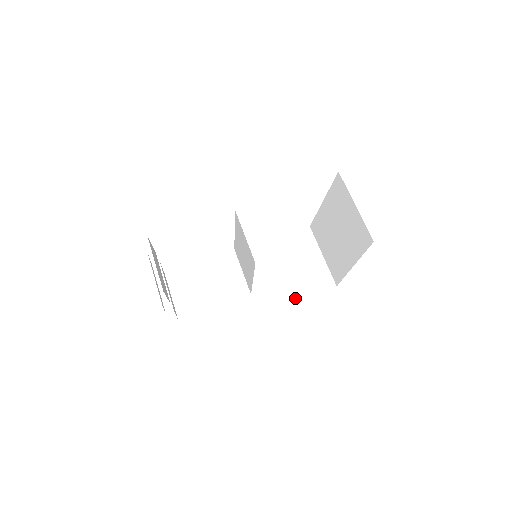
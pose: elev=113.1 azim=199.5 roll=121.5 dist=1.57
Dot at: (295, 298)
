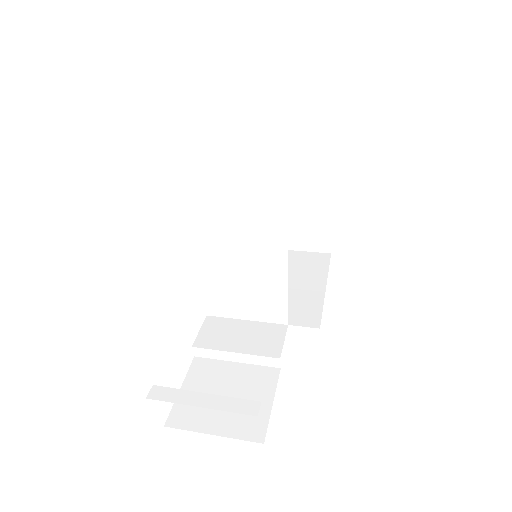
Dot at: (323, 288)
